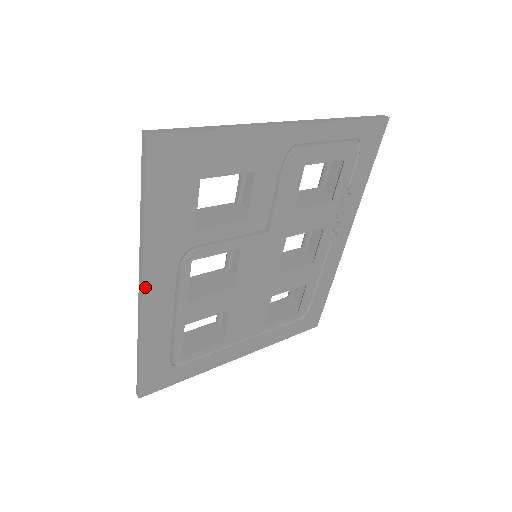
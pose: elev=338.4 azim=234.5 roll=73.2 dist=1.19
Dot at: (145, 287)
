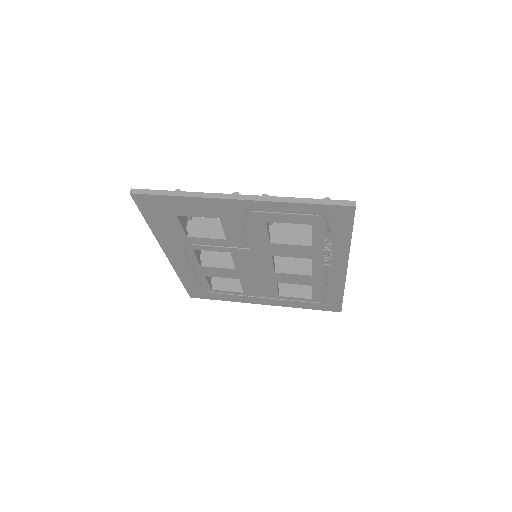
Dot at: (166, 253)
